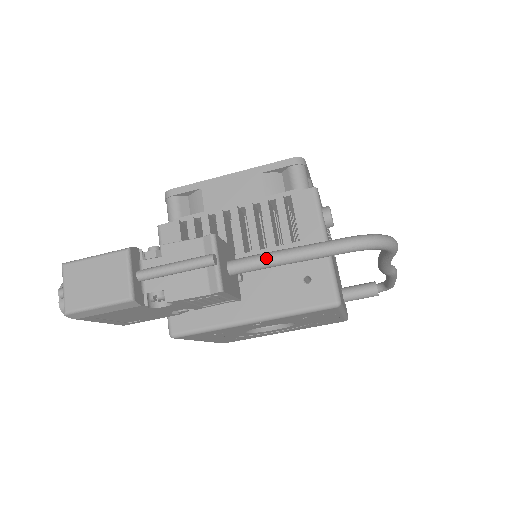
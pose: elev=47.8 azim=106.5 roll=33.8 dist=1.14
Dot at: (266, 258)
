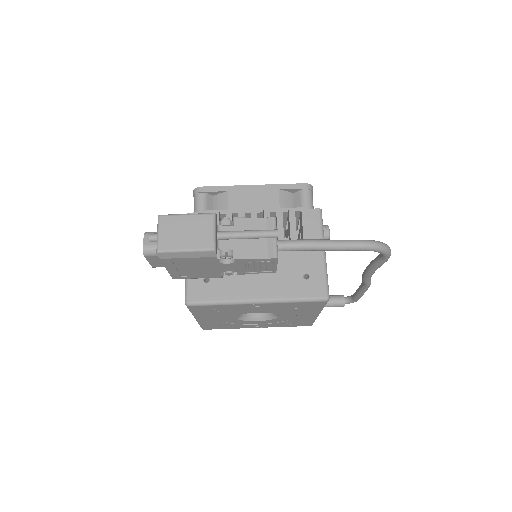
Dot at: (306, 243)
